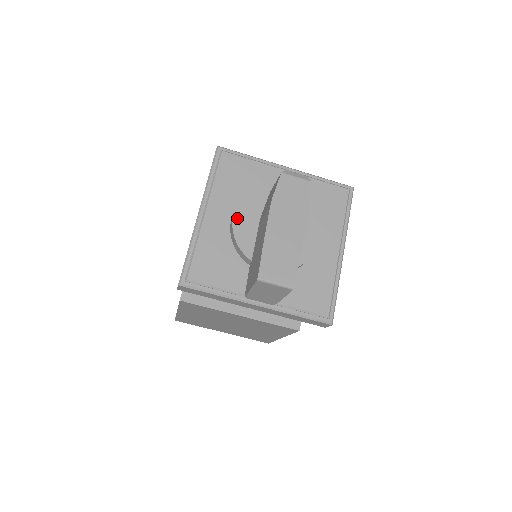
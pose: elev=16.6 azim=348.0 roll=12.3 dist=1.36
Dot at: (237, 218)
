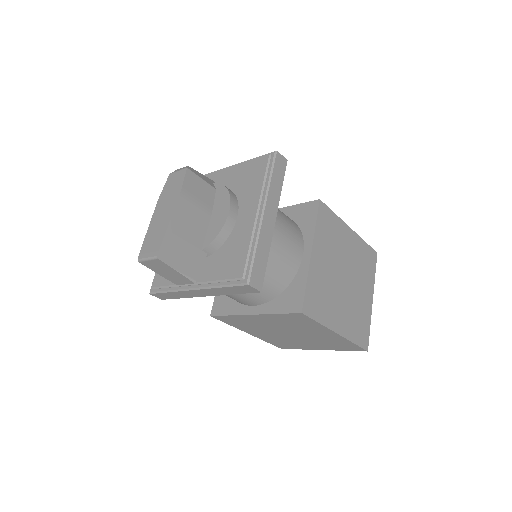
Dot at: occluded
